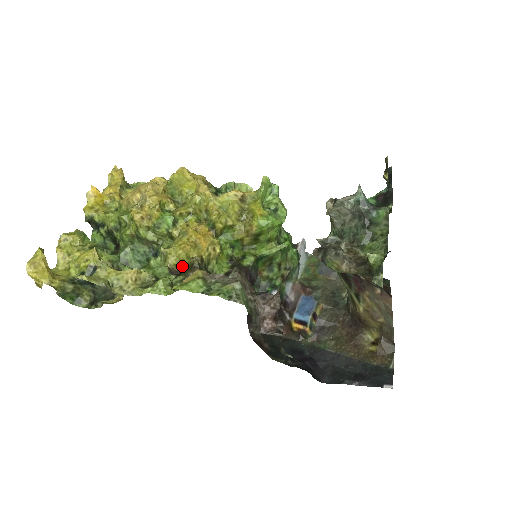
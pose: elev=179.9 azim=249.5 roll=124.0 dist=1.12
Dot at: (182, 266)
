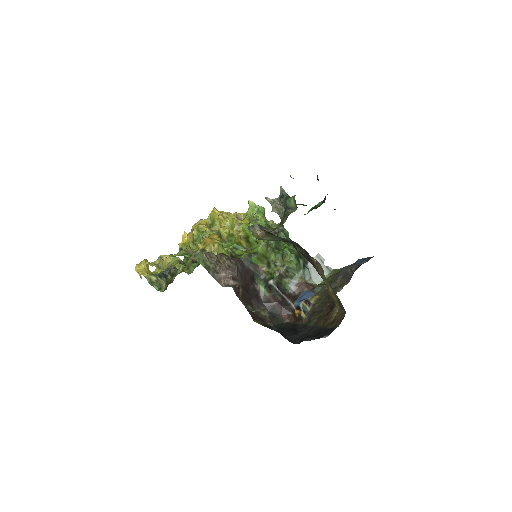
Dot at: occluded
